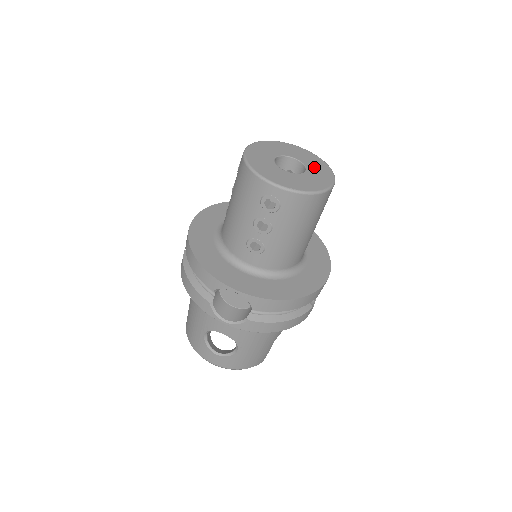
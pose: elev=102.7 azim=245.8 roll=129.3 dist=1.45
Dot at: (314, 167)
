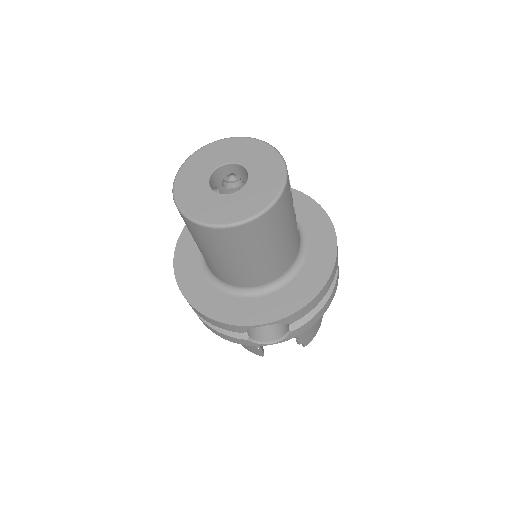
Dot at: (248, 195)
